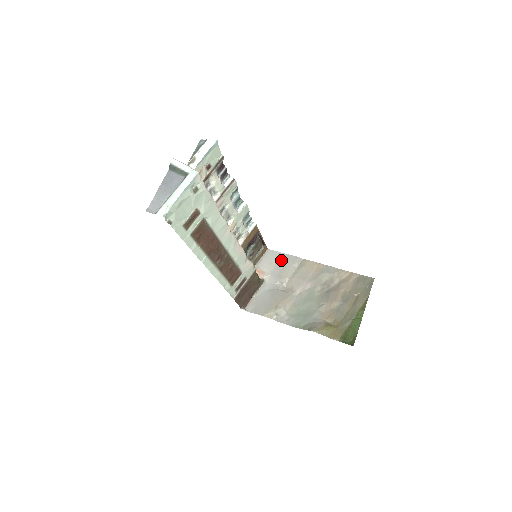
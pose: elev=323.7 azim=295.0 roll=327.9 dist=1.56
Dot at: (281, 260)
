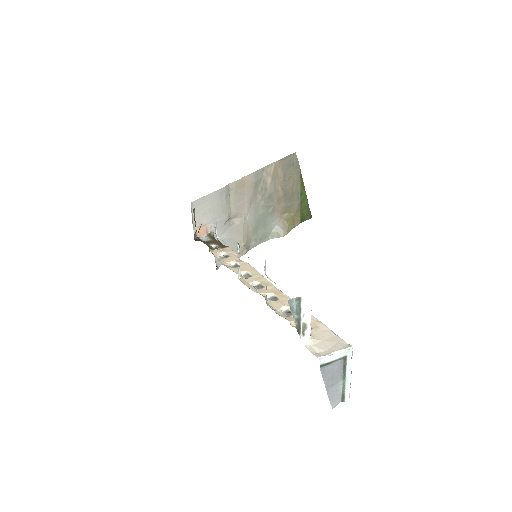
Dot at: (212, 203)
